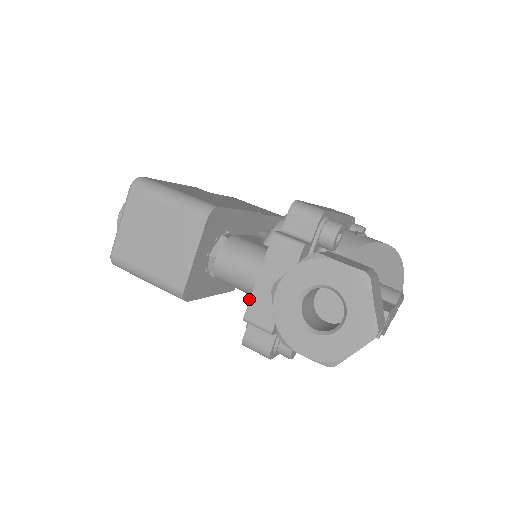
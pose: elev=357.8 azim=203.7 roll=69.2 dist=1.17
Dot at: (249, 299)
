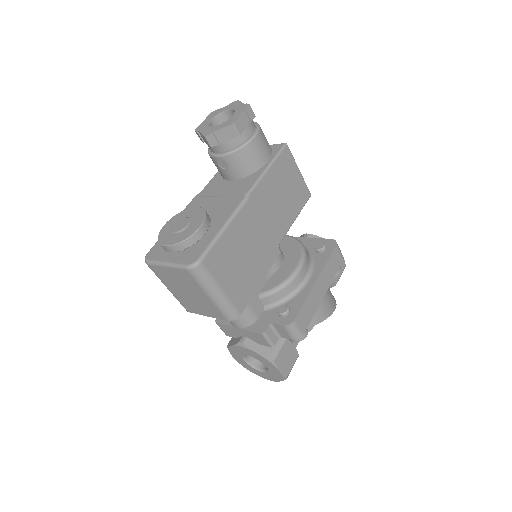
Dot at: occluded
